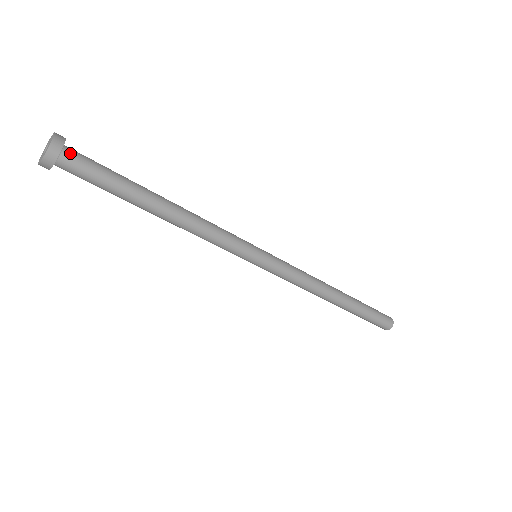
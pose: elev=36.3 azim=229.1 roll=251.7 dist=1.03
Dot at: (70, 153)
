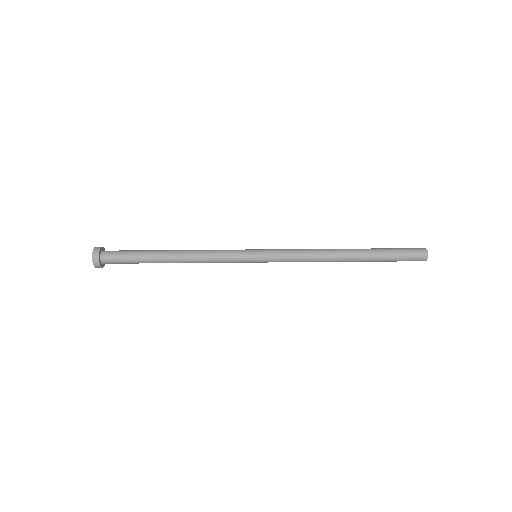
Dot at: (105, 255)
